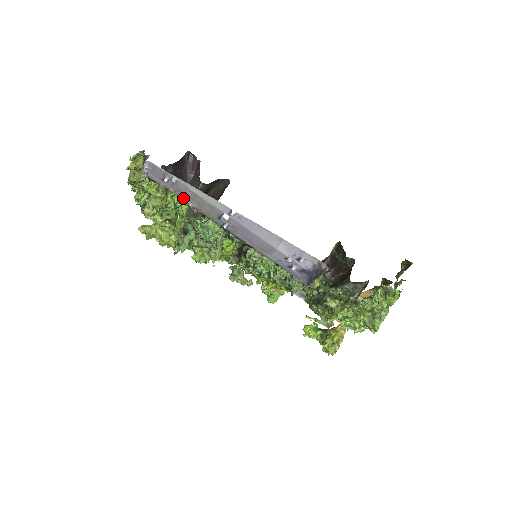
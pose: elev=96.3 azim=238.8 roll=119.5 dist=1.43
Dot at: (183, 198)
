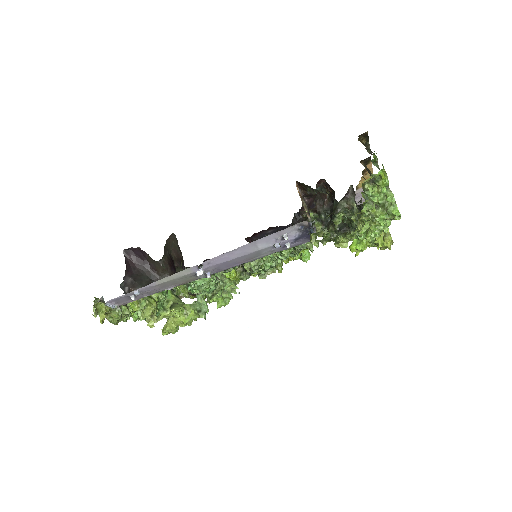
Dot at: (159, 291)
